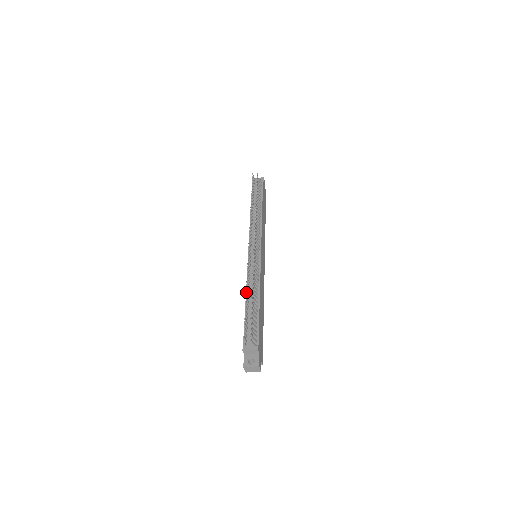
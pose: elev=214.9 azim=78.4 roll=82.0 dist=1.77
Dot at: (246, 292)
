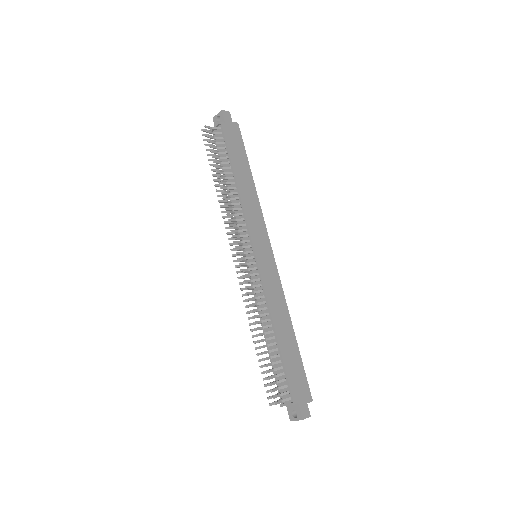
Dot at: occluded
